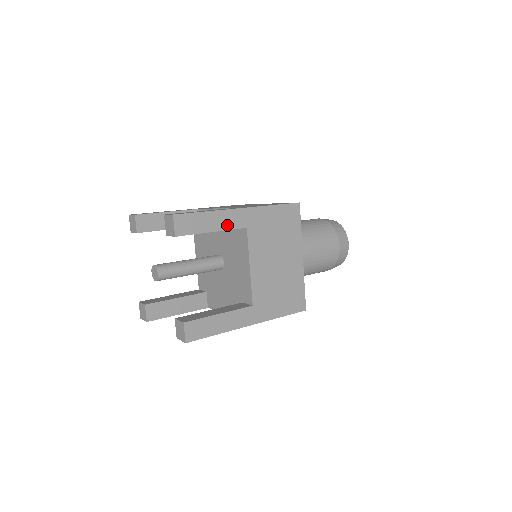
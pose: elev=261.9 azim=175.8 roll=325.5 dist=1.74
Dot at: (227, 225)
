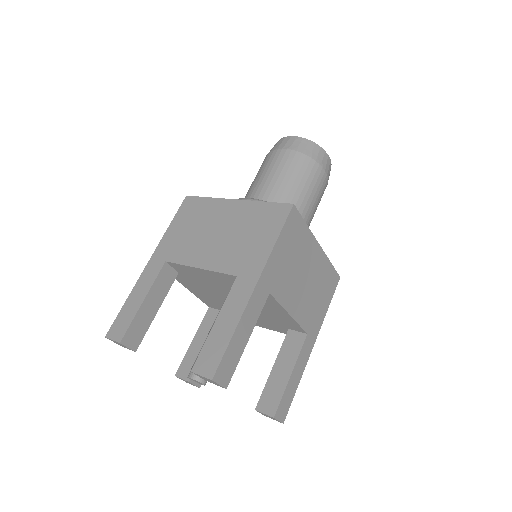
Dot at: (255, 316)
